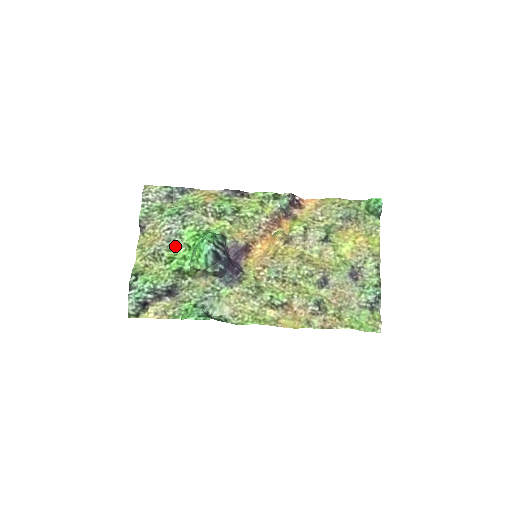
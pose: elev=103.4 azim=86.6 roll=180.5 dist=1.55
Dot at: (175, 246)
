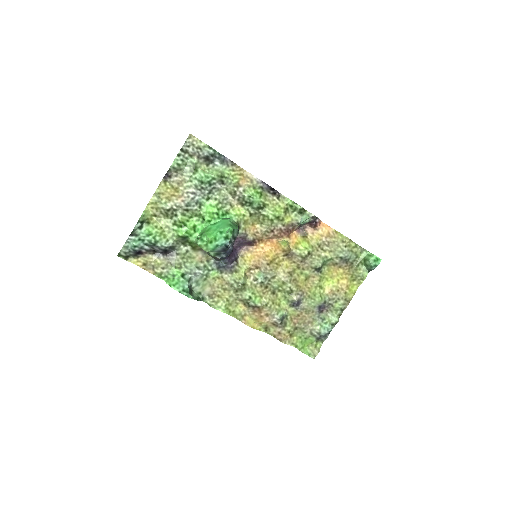
Dot at: (191, 212)
